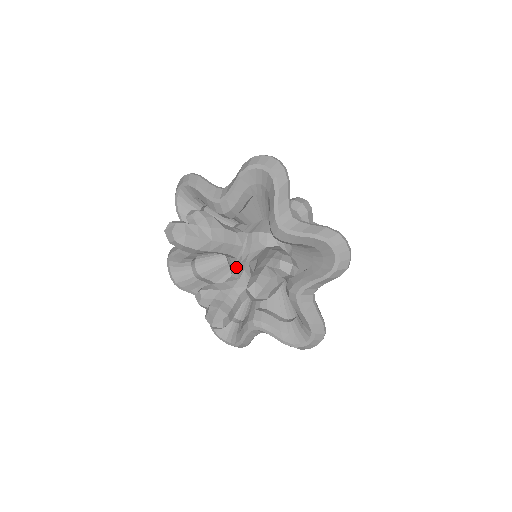
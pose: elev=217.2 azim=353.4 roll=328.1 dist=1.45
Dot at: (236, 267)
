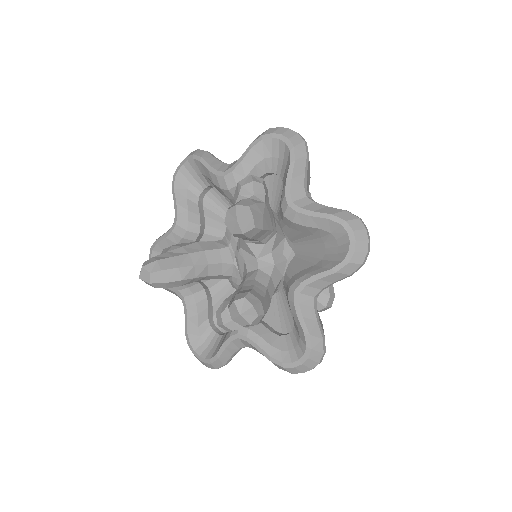
Dot at: (241, 273)
